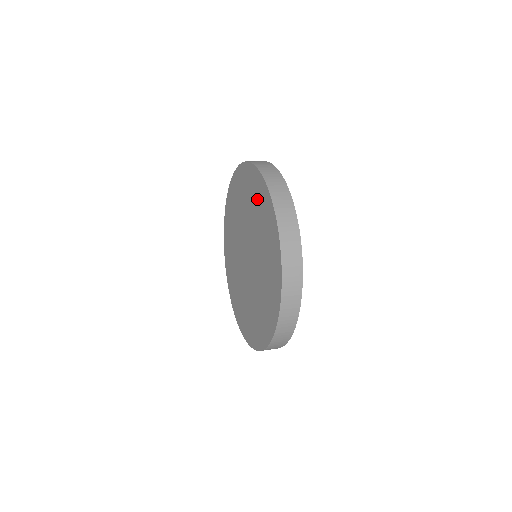
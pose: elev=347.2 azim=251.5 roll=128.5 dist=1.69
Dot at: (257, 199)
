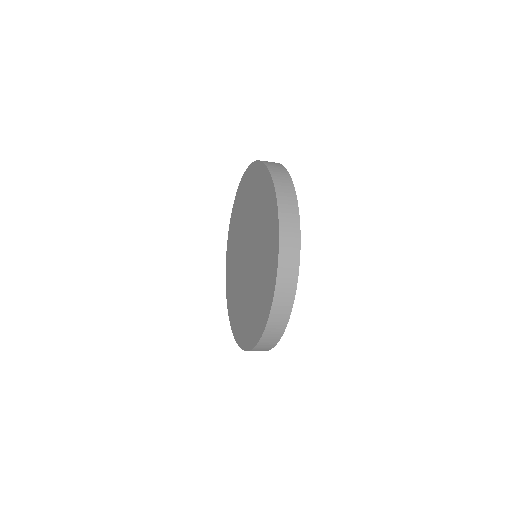
Dot at: (268, 233)
